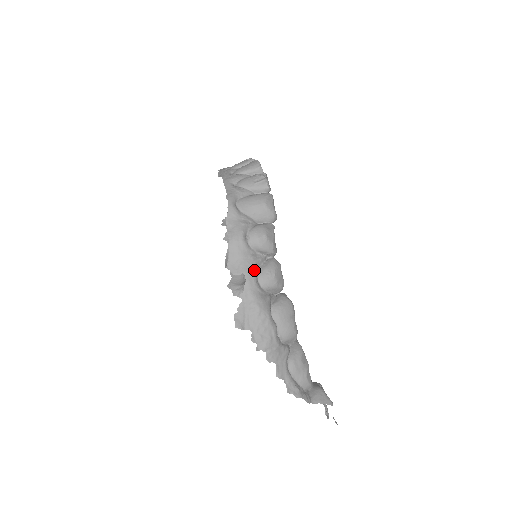
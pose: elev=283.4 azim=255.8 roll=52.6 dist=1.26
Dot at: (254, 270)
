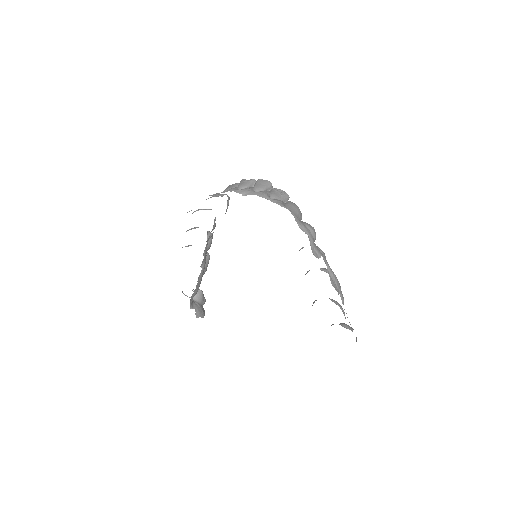
Dot at: (321, 253)
